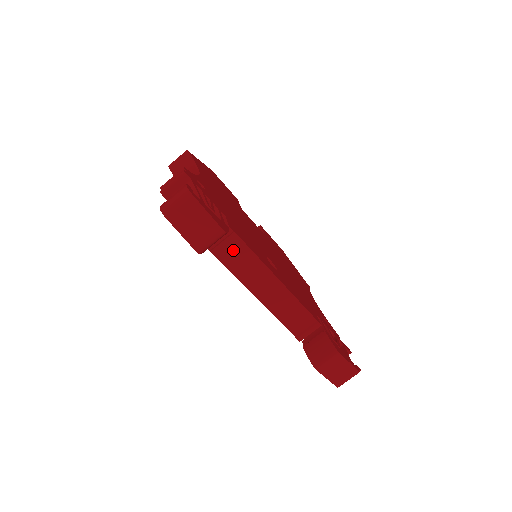
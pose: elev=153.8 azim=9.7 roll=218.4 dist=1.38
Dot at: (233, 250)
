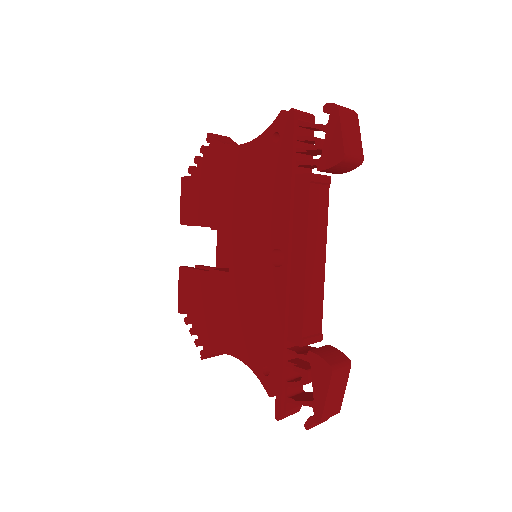
Dot at: (320, 199)
